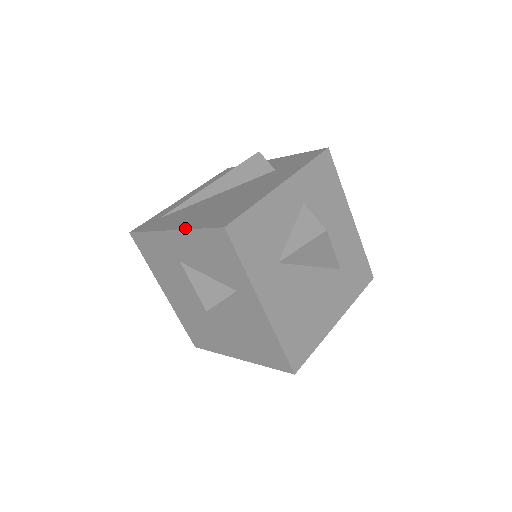
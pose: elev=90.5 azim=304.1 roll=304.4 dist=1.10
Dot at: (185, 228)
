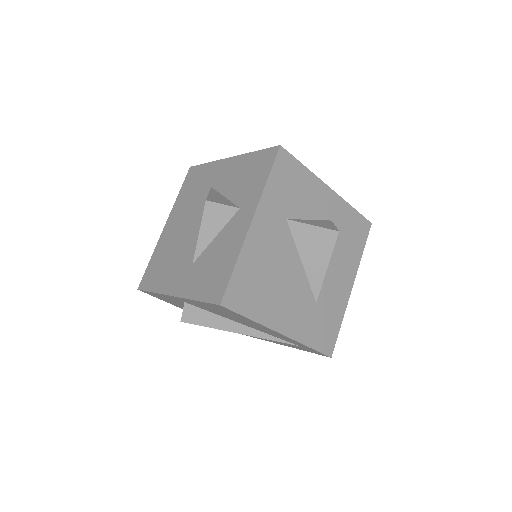
Dot at: (244, 155)
